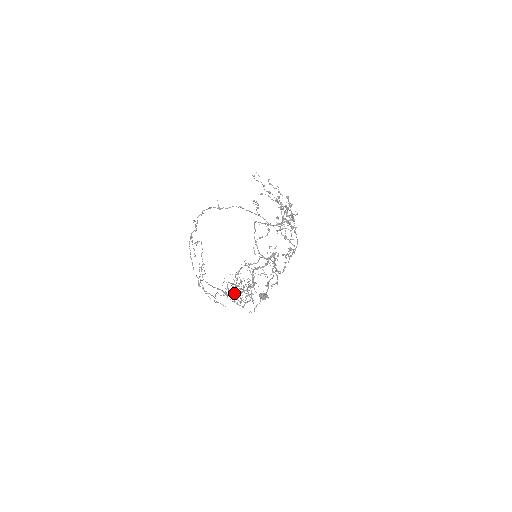
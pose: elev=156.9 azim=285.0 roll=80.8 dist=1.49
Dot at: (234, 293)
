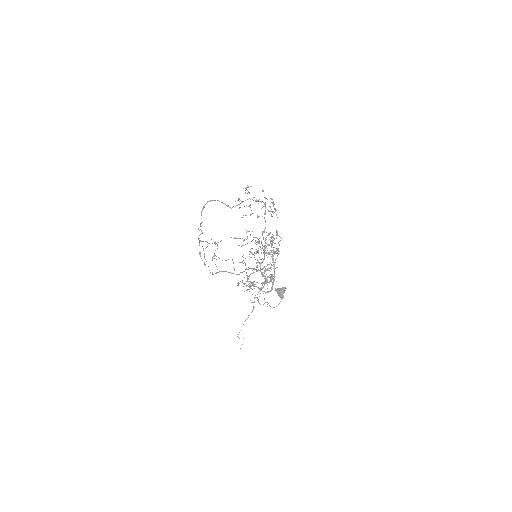
Dot at: (250, 268)
